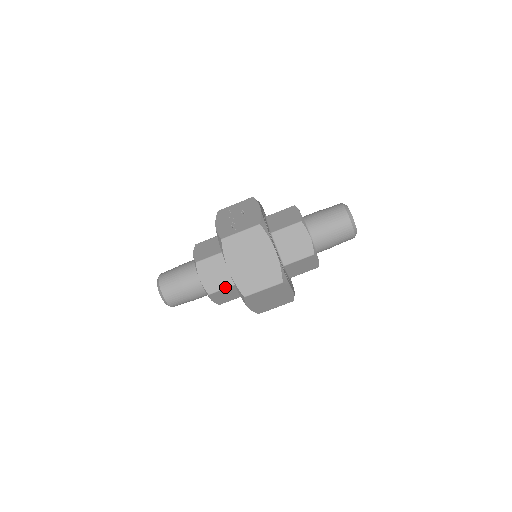
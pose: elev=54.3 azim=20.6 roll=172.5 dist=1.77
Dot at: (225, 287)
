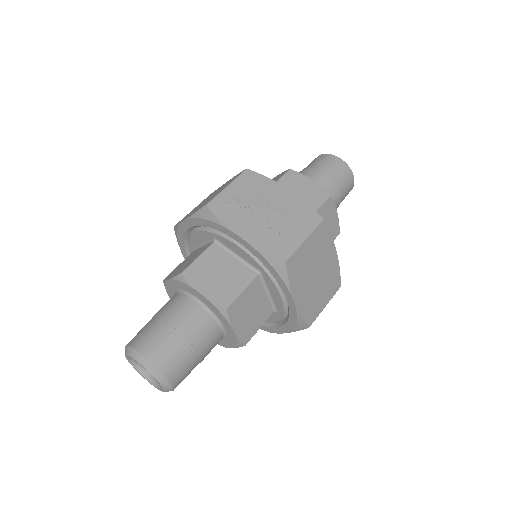
Dot at: (263, 323)
